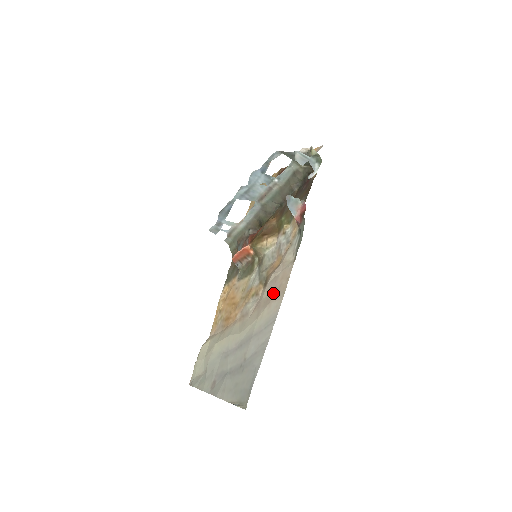
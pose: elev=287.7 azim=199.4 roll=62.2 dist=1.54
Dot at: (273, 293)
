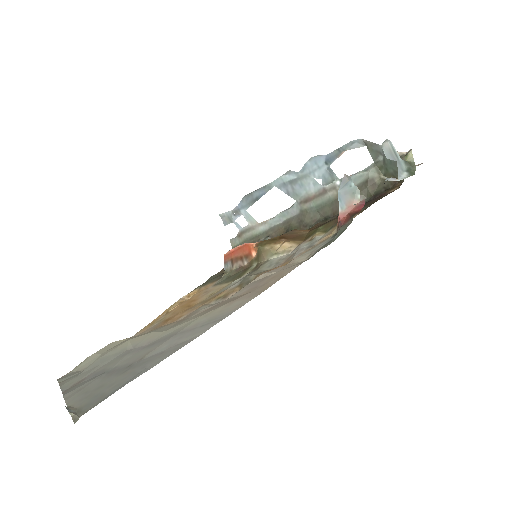
Dot at: (247, 292)
